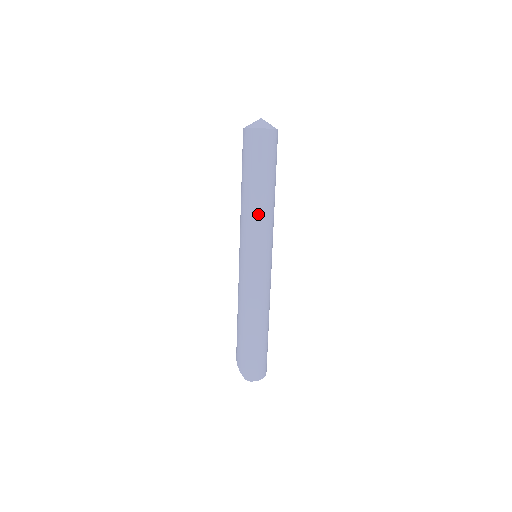
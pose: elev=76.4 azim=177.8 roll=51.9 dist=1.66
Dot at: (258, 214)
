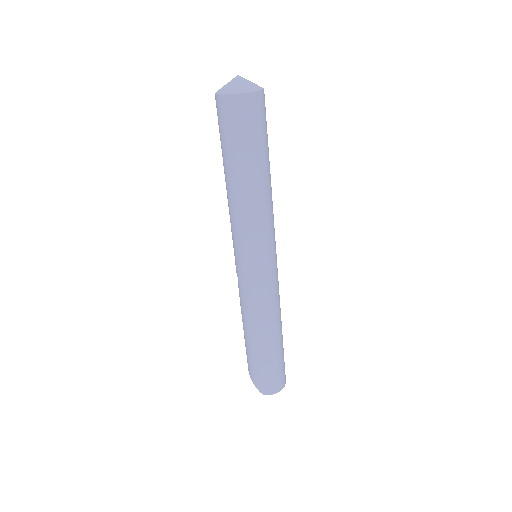
Dot at: (252, 209)
